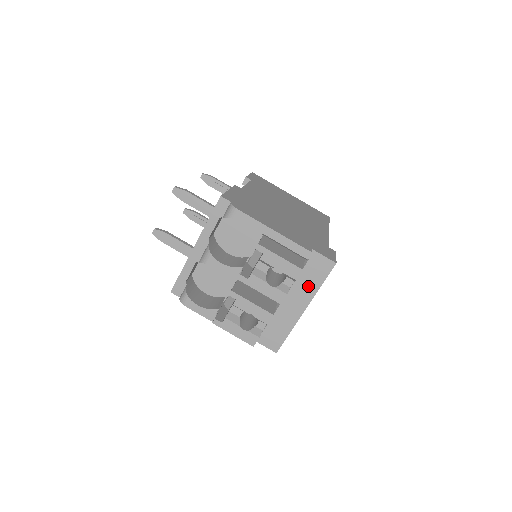
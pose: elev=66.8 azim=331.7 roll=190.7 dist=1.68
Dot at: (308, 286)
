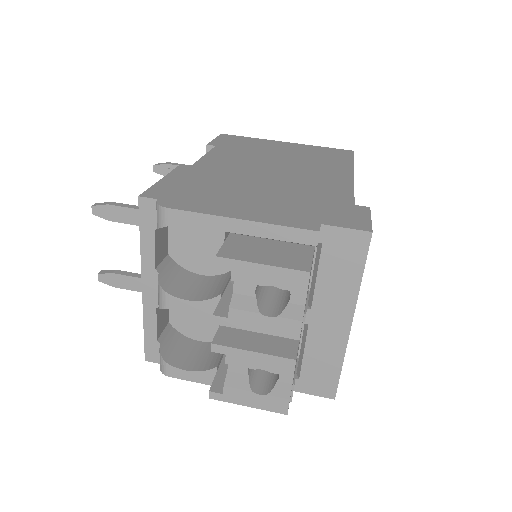
Dot at: (340, 286)
